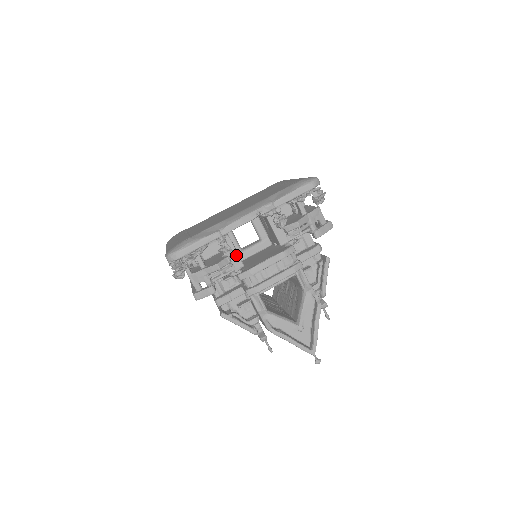
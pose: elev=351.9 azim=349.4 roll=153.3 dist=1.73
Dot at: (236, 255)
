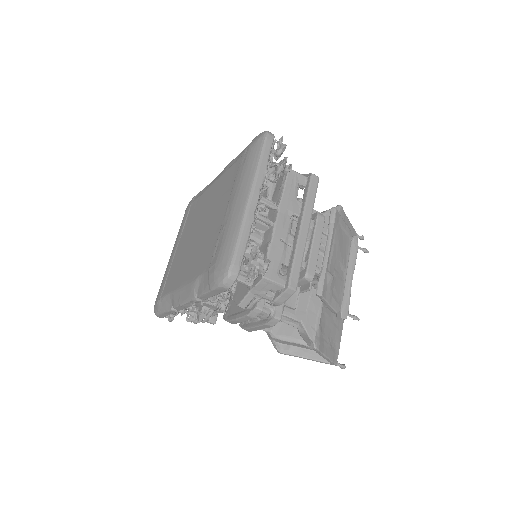
Dot at: (210, 305)
